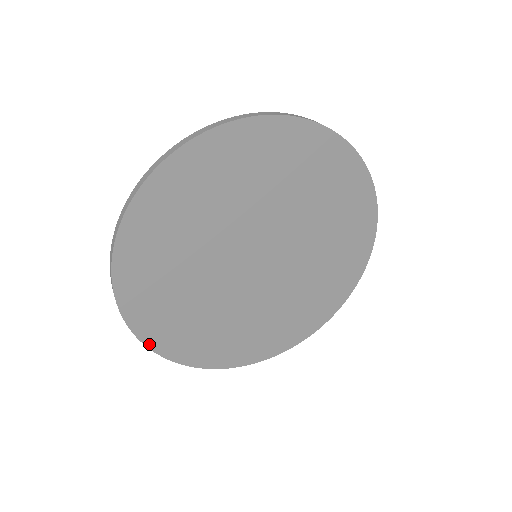
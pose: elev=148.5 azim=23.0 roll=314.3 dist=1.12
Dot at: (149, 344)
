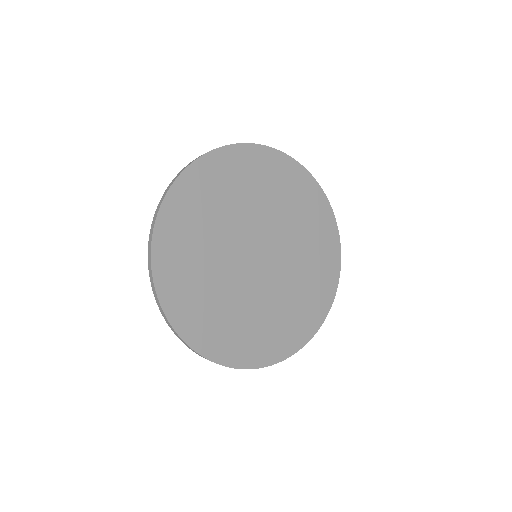
Dot at: (159, 218)
